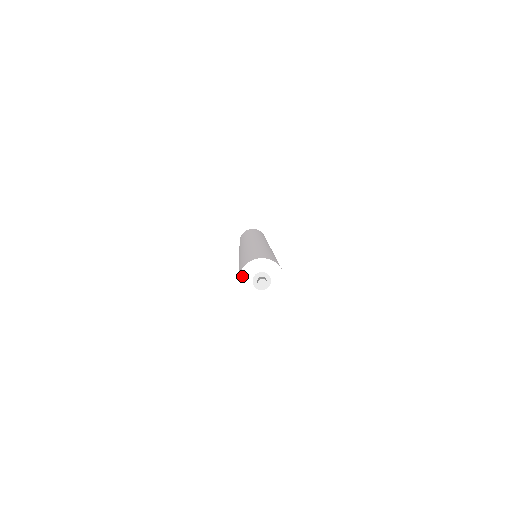
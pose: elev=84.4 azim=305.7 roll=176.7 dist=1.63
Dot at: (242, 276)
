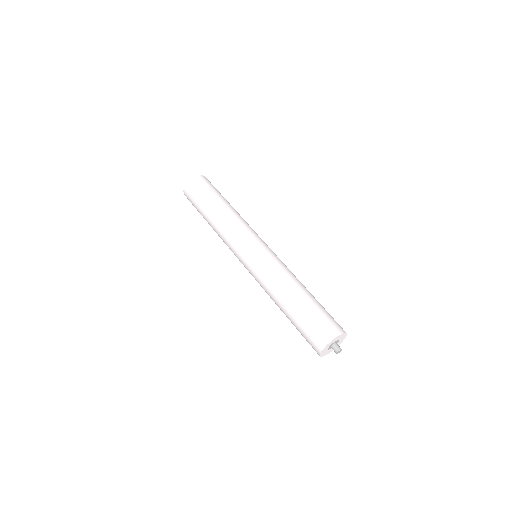
Dot at: (321, 354)
